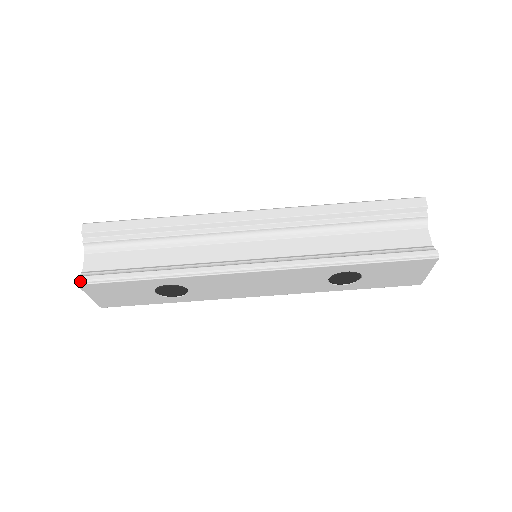
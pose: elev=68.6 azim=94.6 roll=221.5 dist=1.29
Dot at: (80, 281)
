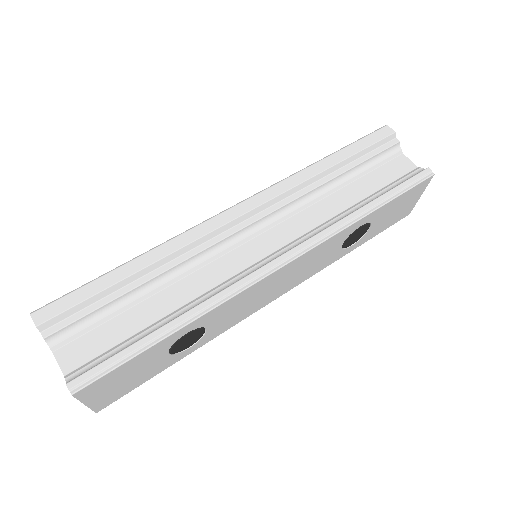
Dot at: (73, 388)
